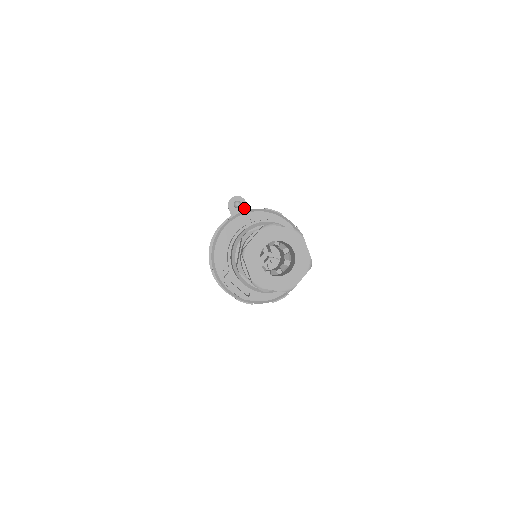
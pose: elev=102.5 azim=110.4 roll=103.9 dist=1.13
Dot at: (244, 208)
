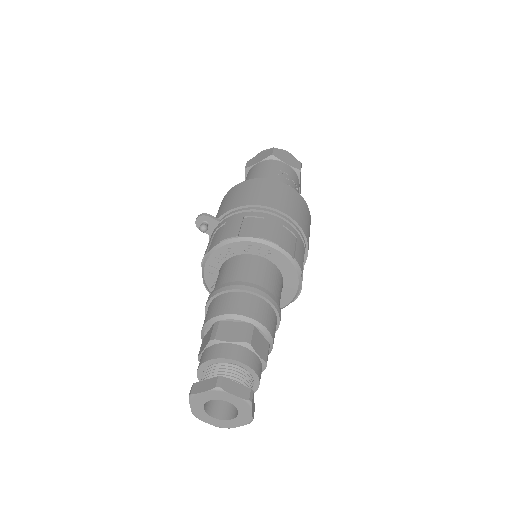
Dot at: (212, 222)
